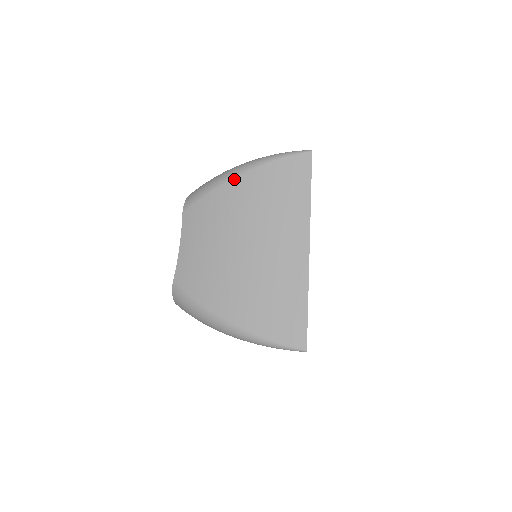
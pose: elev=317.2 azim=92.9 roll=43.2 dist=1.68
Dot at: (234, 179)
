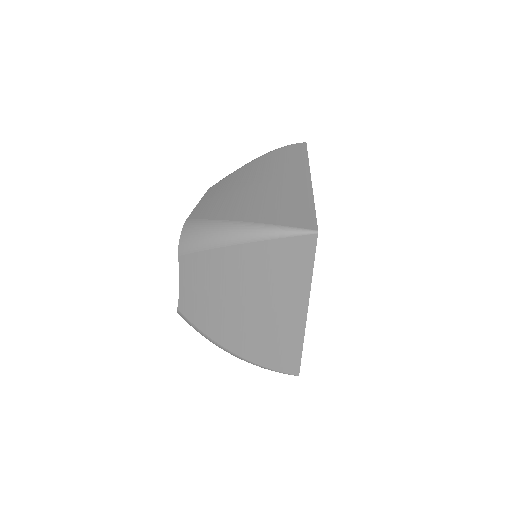
Dot at: (231, 247)
